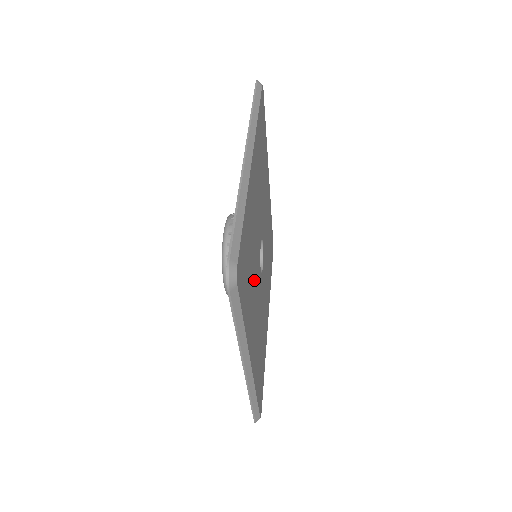
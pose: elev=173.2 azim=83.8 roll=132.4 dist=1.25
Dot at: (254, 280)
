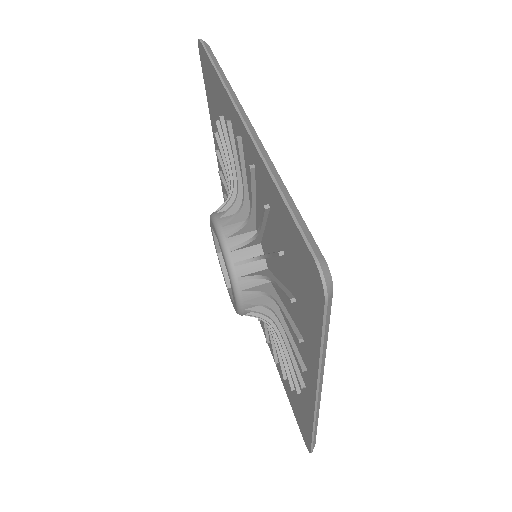
Dot at: occluded
